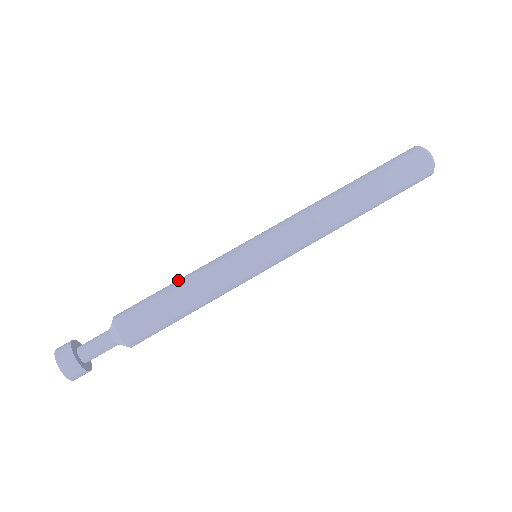
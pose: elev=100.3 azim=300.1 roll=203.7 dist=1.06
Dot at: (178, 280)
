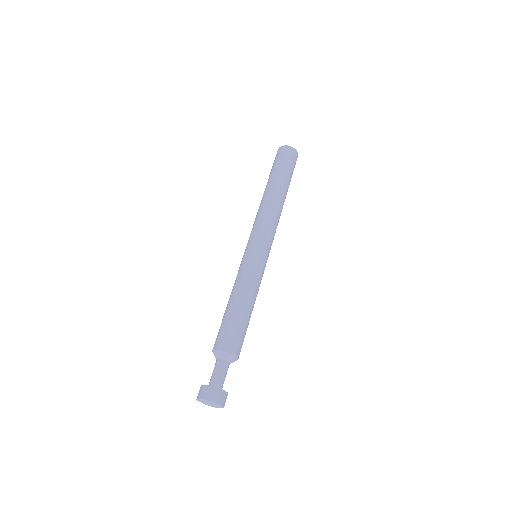
Dot at: (228, 302)
